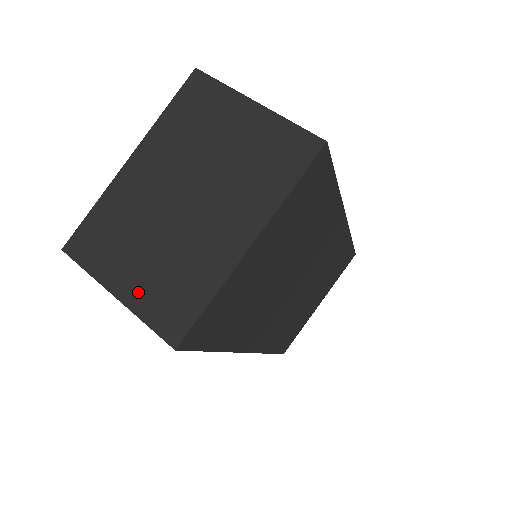
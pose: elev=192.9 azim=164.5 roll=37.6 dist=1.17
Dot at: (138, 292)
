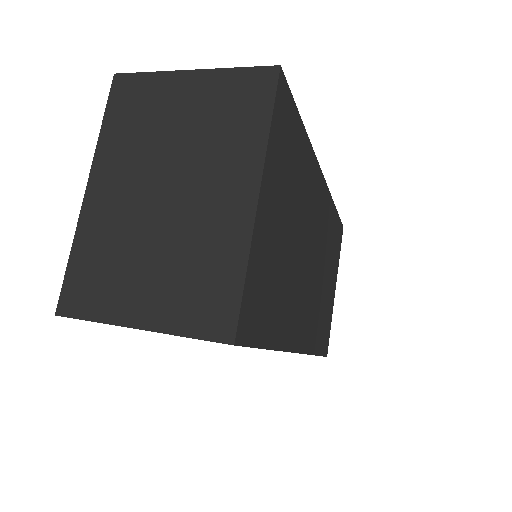
Dot at: (162, 309)
